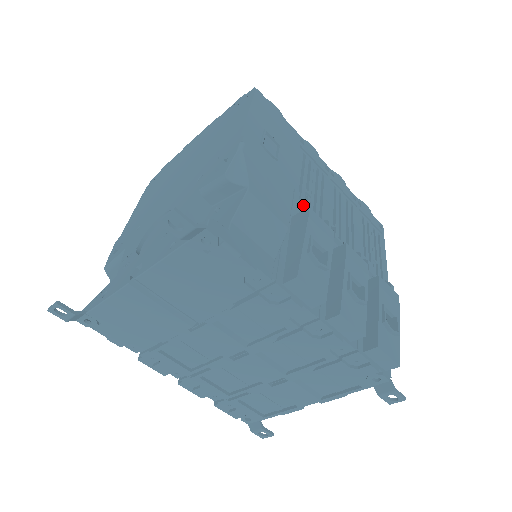
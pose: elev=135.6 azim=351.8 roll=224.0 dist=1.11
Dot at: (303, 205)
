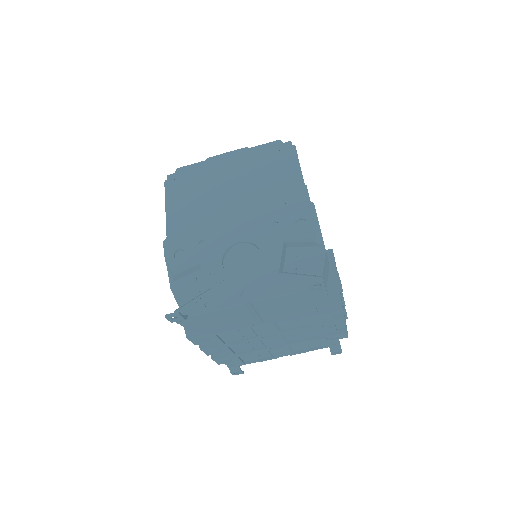
Dot at: occluded
